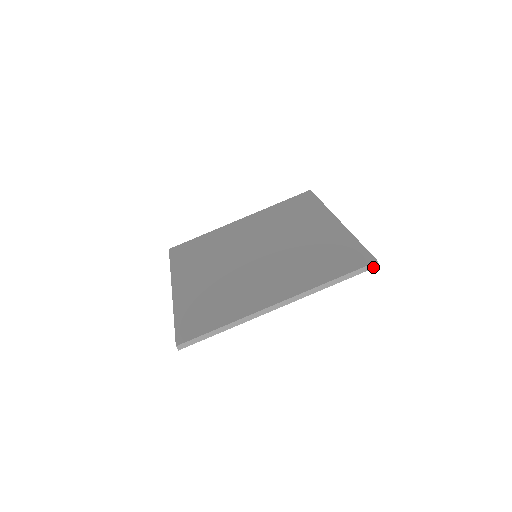
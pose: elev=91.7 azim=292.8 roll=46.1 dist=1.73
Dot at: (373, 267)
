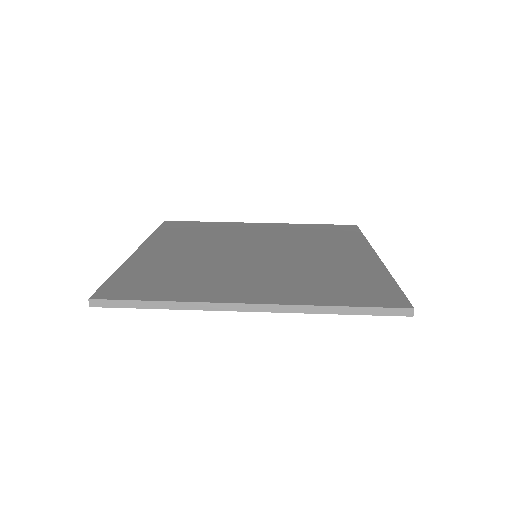
Dot at: (404, 314)
